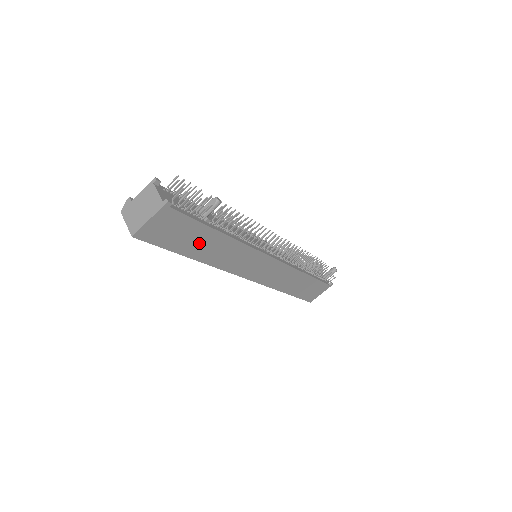
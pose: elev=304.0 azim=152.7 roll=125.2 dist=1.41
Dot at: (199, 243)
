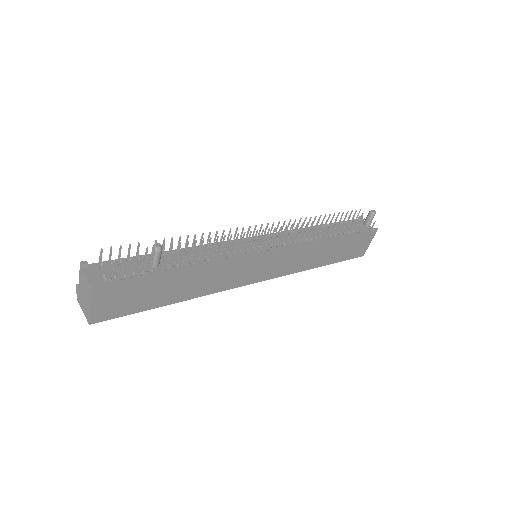
Dot at: (167, 290)
